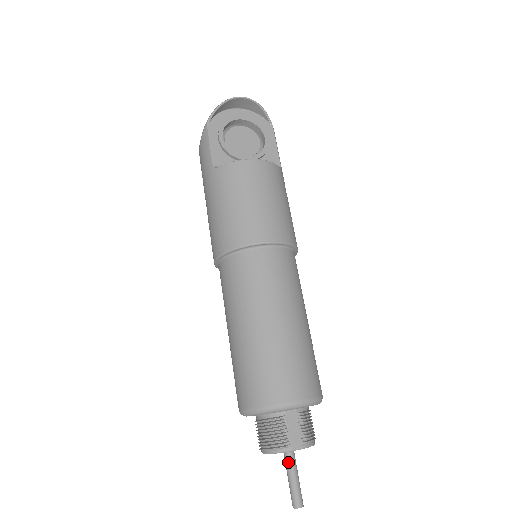
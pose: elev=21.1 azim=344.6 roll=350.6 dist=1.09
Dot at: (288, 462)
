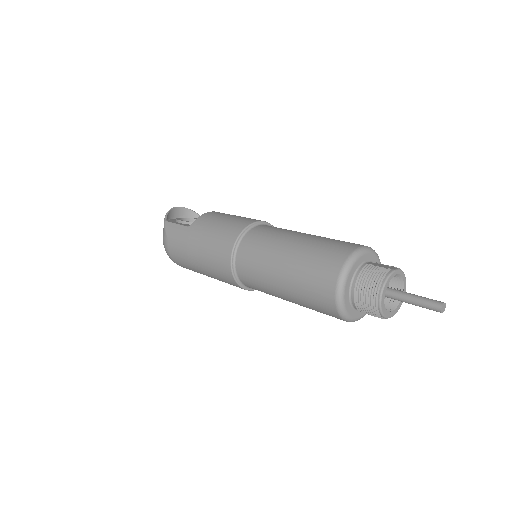
Dot at: (403, 294)
